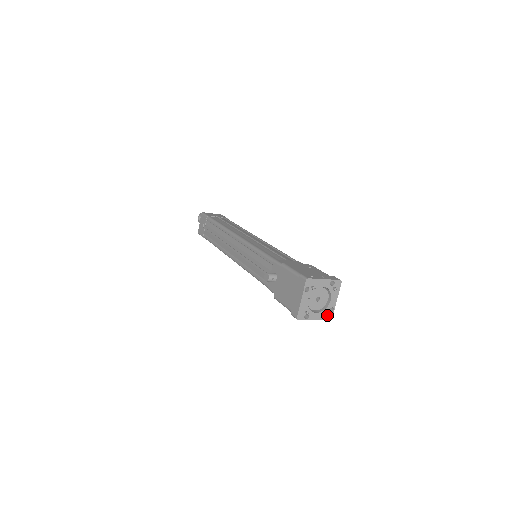
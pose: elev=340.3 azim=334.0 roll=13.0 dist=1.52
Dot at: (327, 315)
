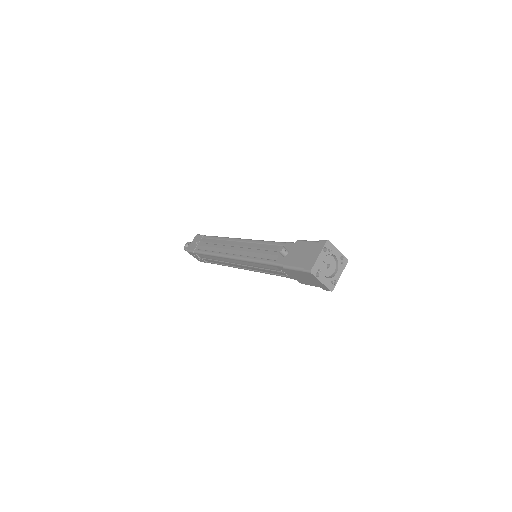
Dot at: (330, 285)
